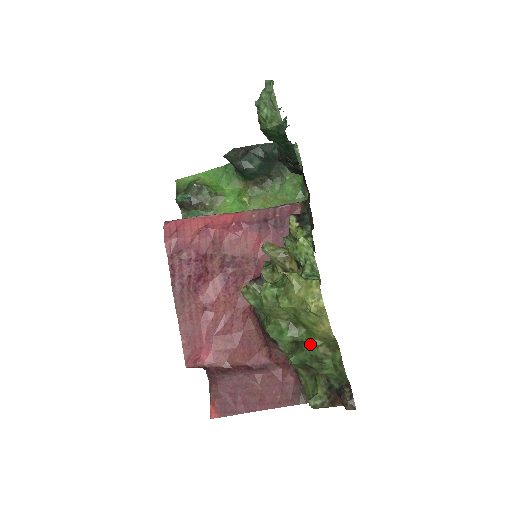
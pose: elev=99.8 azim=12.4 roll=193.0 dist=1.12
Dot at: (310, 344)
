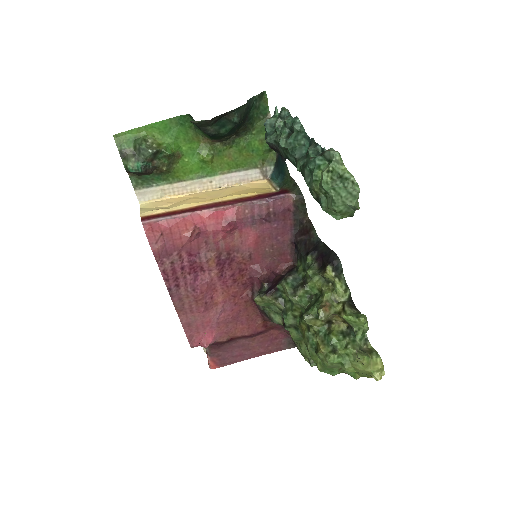
Dot at: (355, 378)
